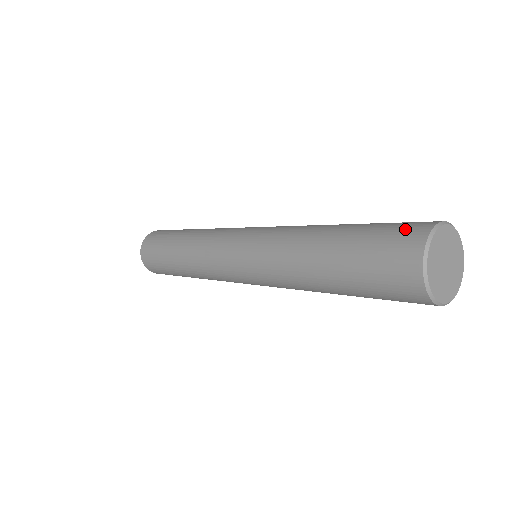
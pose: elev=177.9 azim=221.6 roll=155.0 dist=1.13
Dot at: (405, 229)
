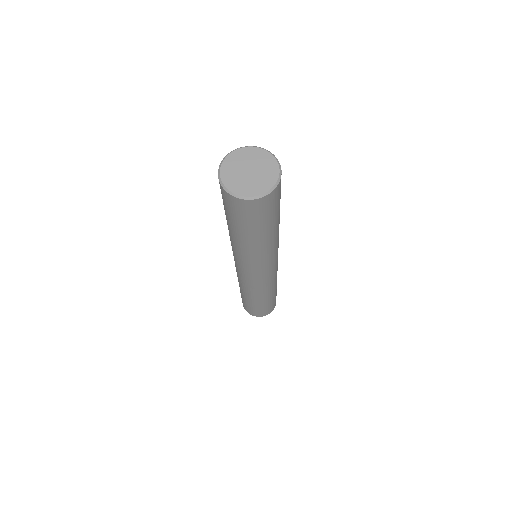
Dot at: occluded
